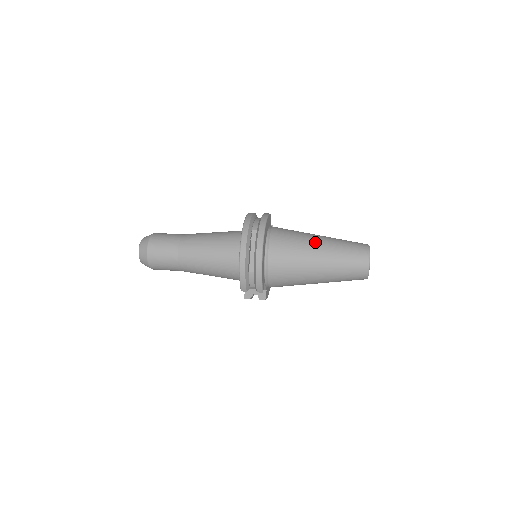
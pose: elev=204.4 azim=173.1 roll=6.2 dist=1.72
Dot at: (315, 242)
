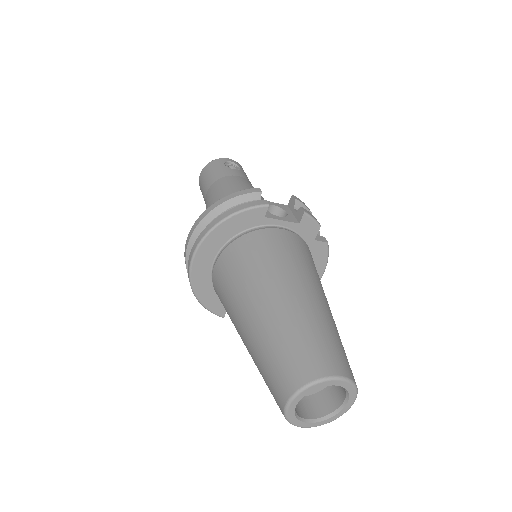
Dot at: (248, 306)
